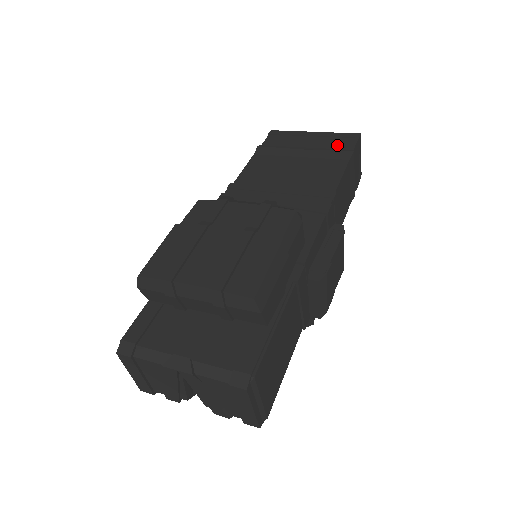
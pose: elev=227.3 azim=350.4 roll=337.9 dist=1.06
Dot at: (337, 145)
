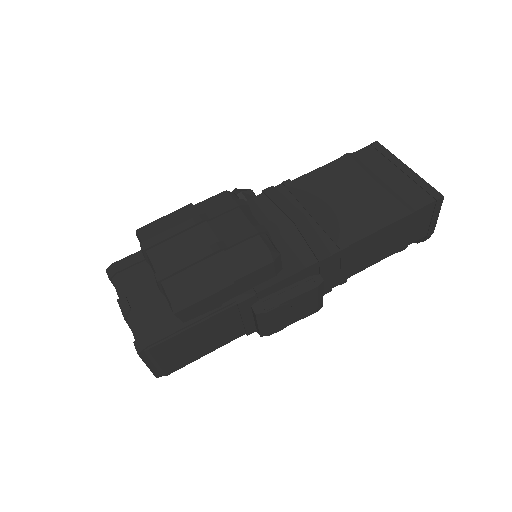
Dot at: (409, 195)
